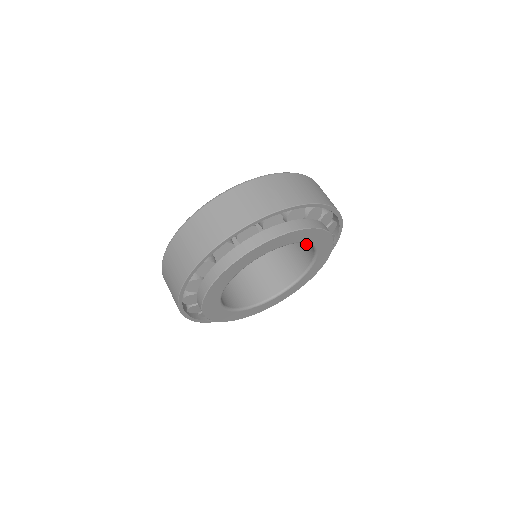
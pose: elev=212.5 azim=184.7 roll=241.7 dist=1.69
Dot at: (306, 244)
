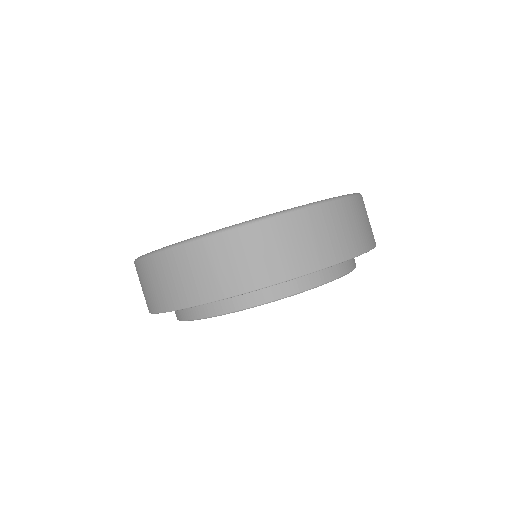
Dot at: occluded
